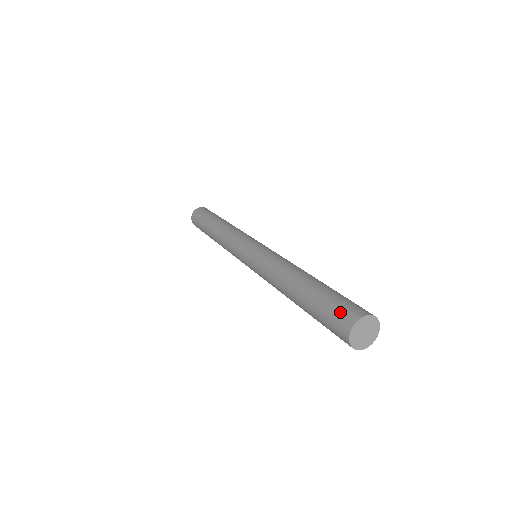
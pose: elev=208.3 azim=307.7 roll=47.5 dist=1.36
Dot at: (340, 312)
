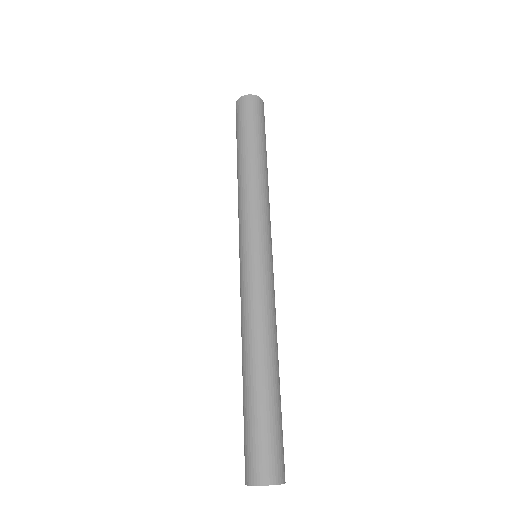
Dot at: (263, 457)
